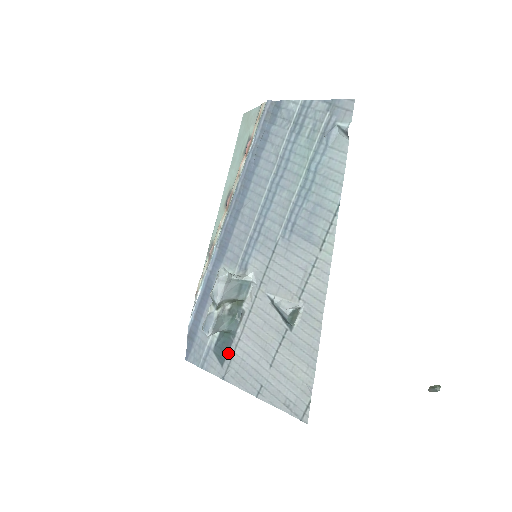
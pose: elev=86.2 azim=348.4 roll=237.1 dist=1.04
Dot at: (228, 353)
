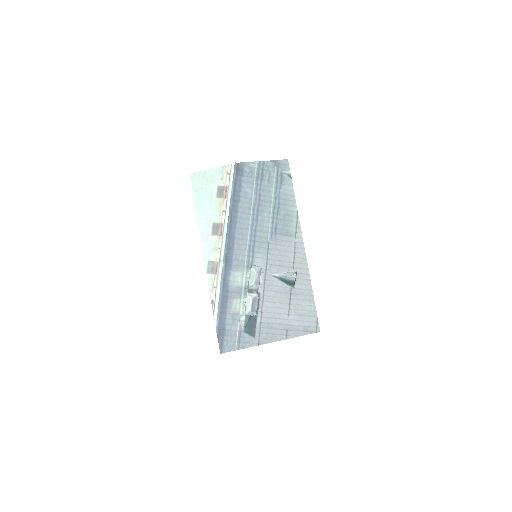
Dot at: (256, 326)
